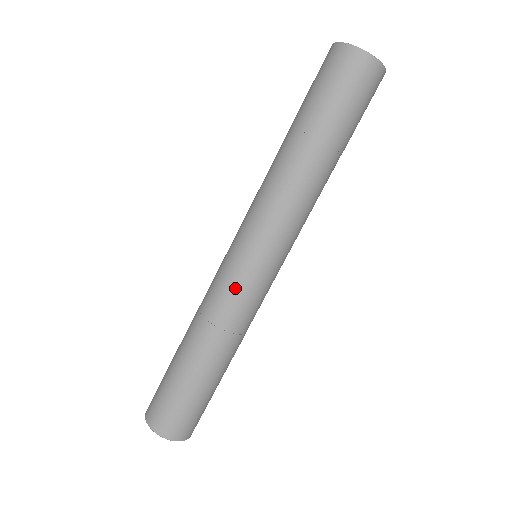
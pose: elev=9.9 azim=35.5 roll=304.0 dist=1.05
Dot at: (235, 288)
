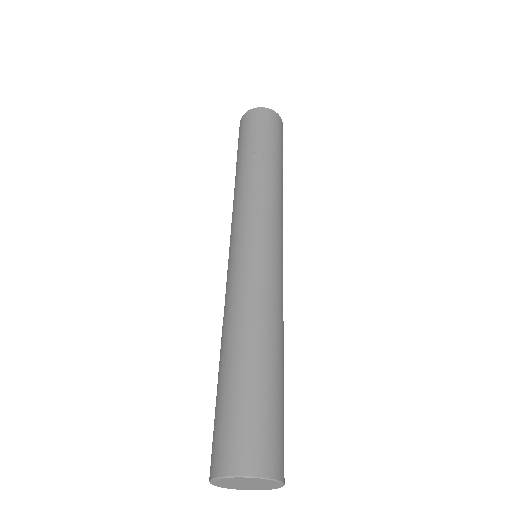
Dot at: (255, 267)
